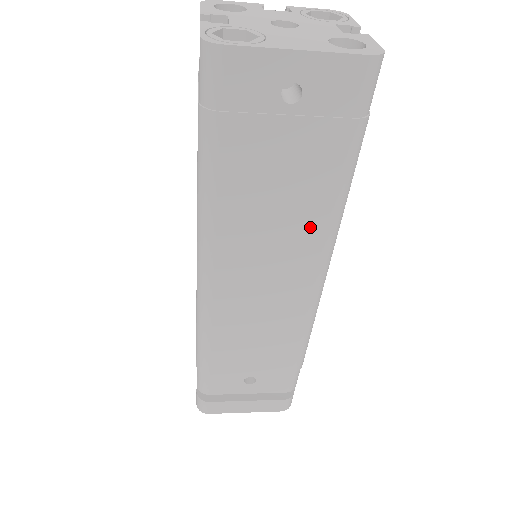
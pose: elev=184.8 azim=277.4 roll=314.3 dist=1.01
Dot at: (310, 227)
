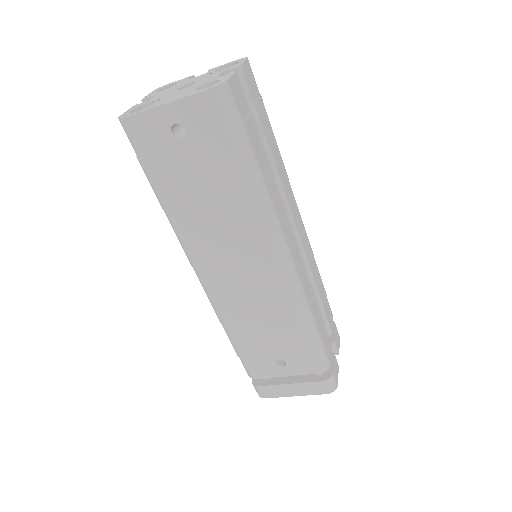
Dot at: (246, 220)
